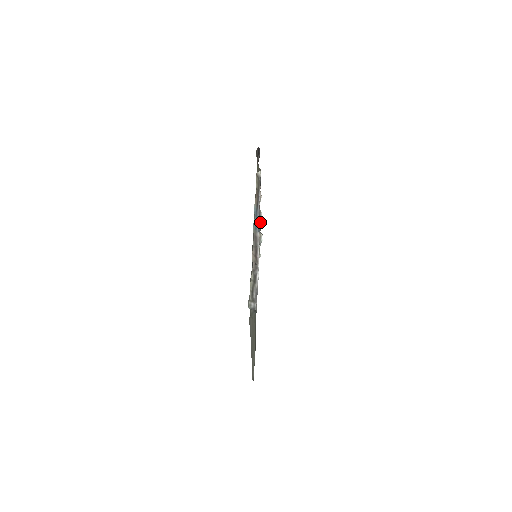
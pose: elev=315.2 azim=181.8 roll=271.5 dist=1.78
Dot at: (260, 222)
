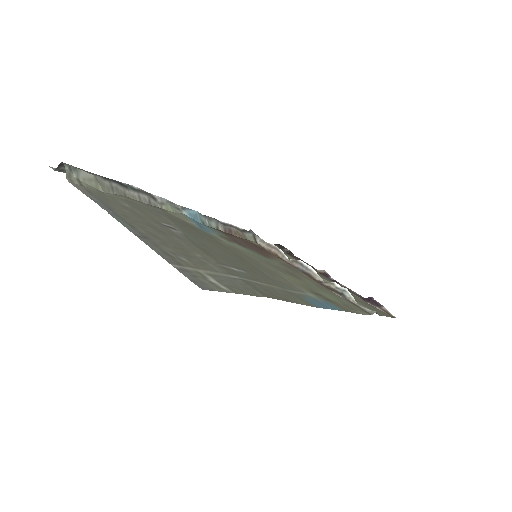
Dot at: (310, 271)
